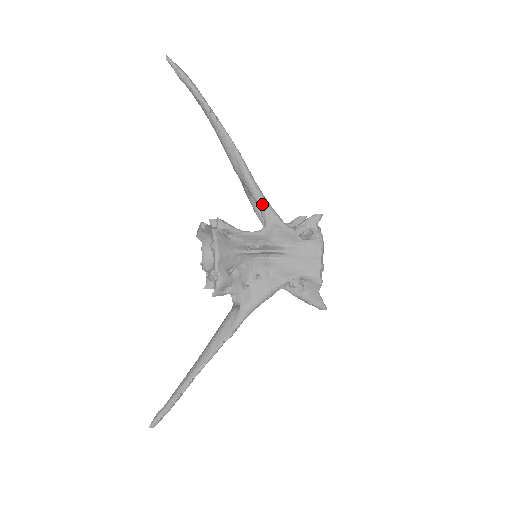
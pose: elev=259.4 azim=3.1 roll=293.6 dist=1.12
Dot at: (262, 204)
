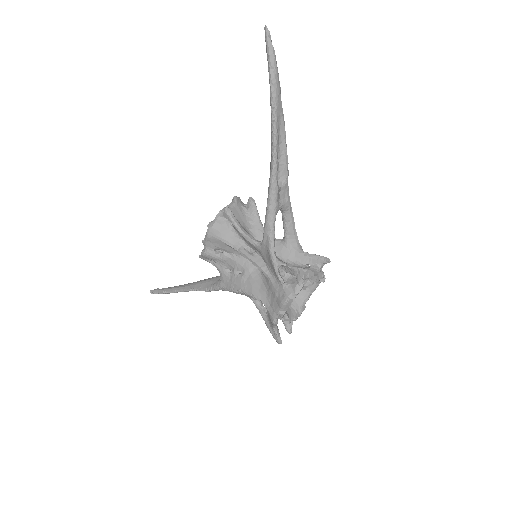
Dot at: (266, 224)
